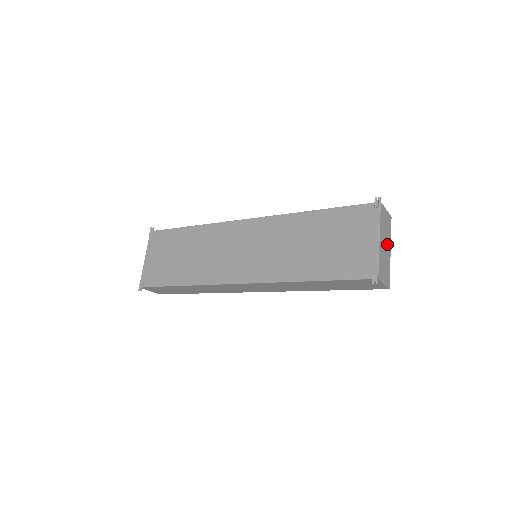
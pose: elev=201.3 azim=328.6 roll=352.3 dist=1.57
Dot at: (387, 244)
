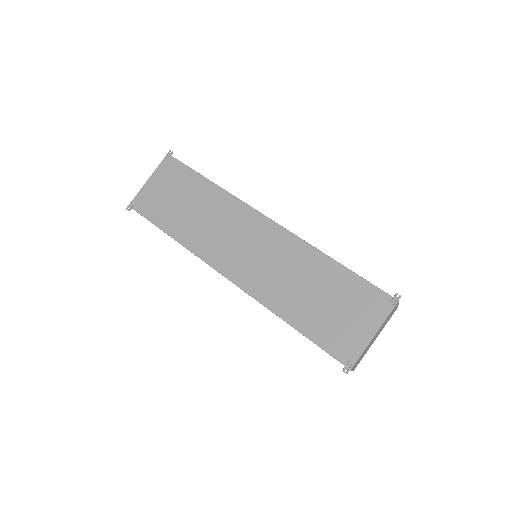
Dot at: (378, 334)
